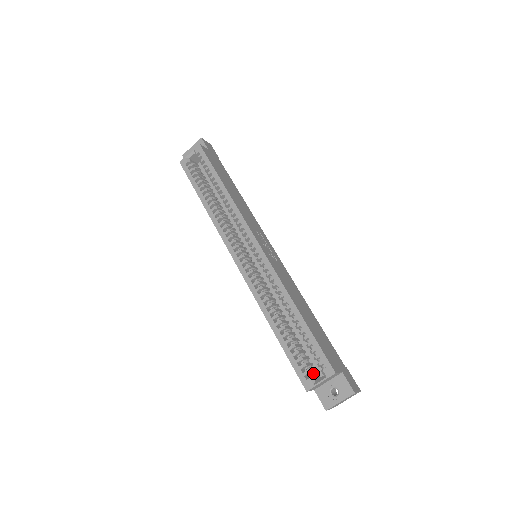
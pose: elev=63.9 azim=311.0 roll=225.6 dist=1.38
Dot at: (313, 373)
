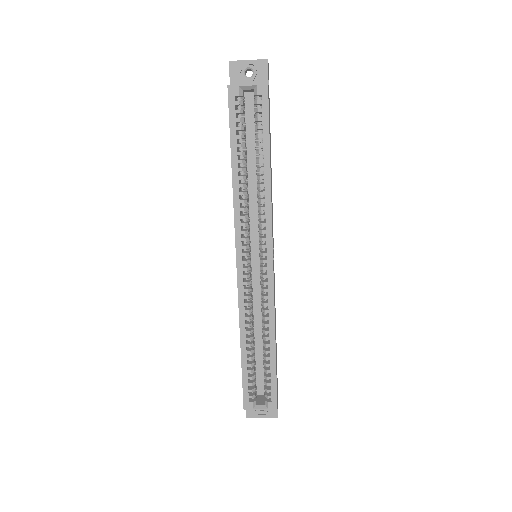
Dot at: (255, 395)
